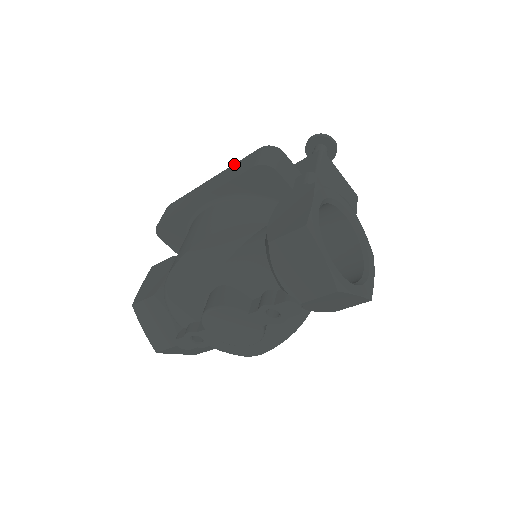
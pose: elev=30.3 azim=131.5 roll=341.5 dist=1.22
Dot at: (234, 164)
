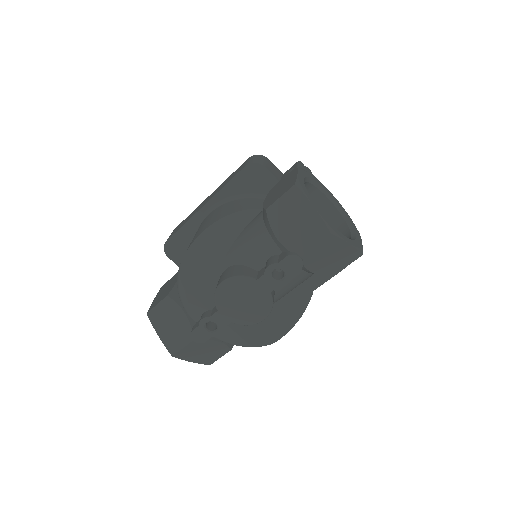
Dot at: (228, 177)
